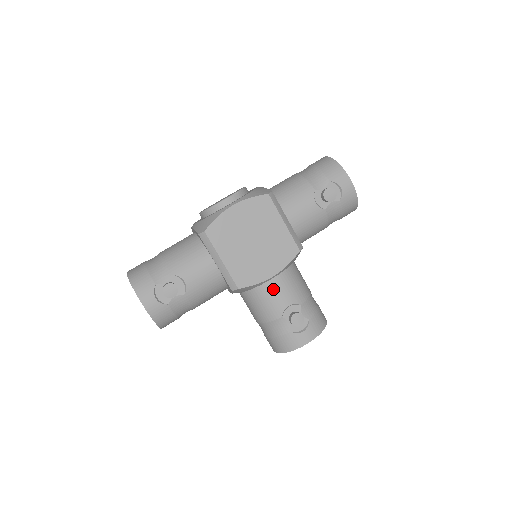
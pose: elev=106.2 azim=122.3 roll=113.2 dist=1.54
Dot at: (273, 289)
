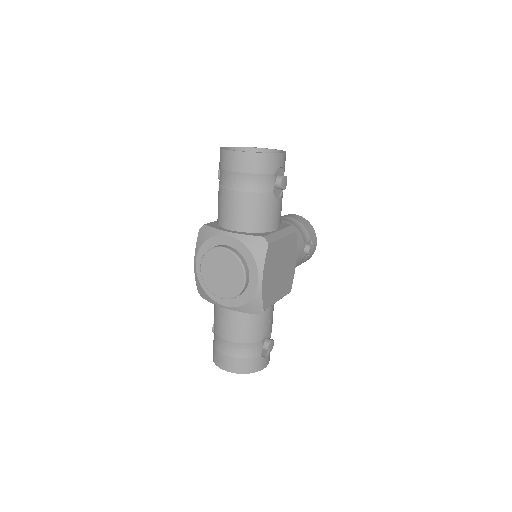
Dot at: occluded
